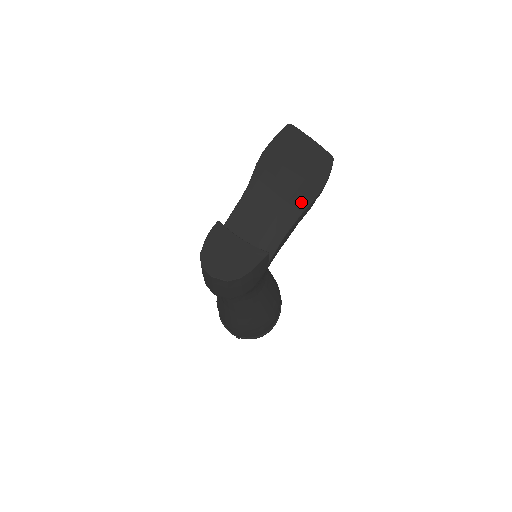
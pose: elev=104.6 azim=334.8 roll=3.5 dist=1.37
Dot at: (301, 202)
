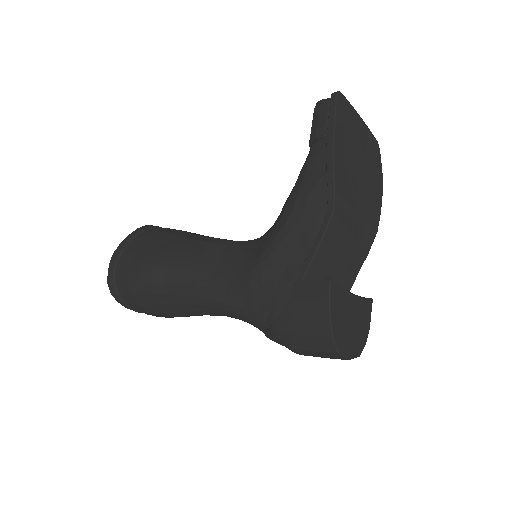
Dot at: (374, 218)
